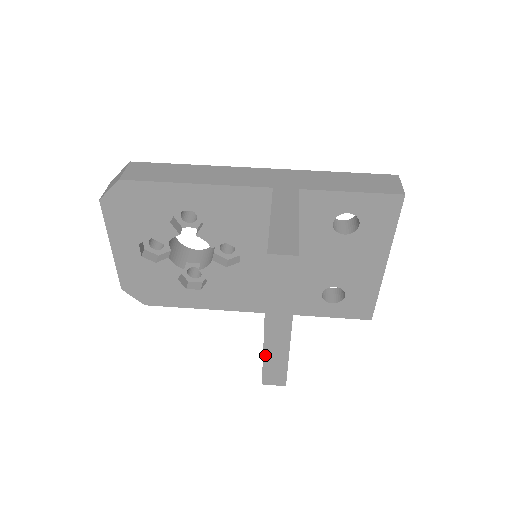
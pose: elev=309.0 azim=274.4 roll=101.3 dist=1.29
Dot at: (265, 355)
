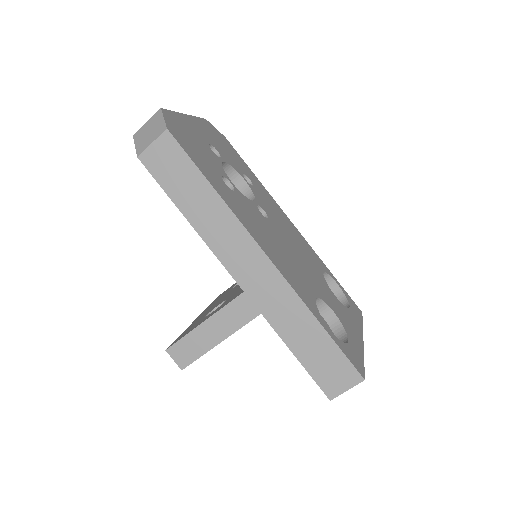
Dot at: occluded
